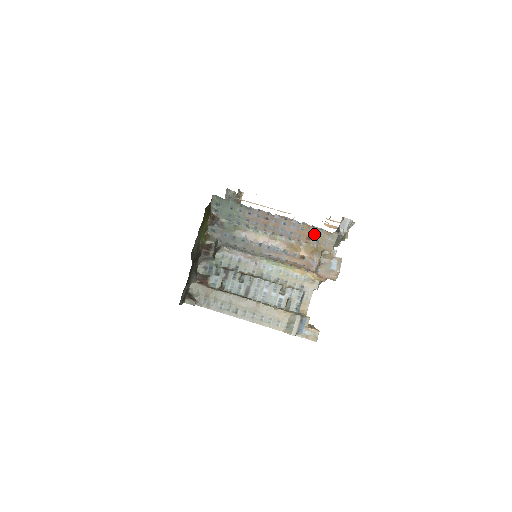
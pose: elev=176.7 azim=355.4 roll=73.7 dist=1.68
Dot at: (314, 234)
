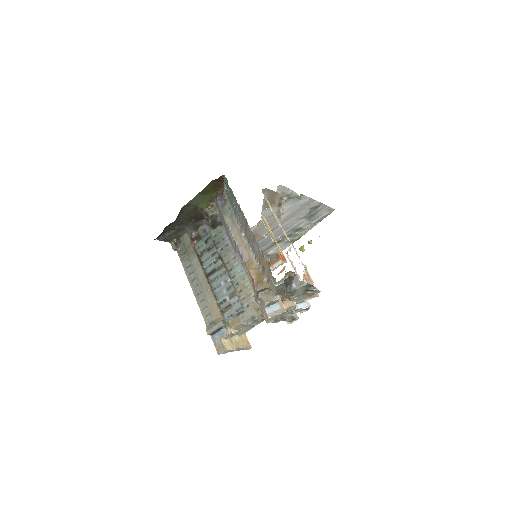
Dot at: (266, 267)
